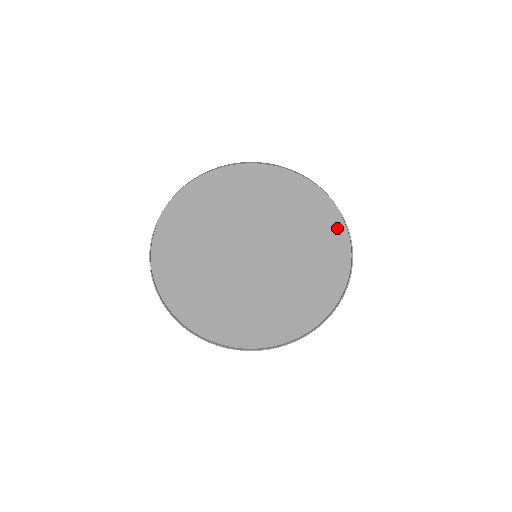
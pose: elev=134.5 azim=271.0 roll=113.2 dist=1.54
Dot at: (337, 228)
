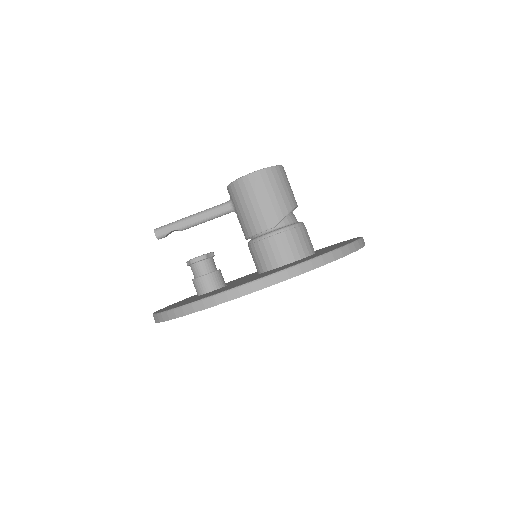
Dot at: occluded
